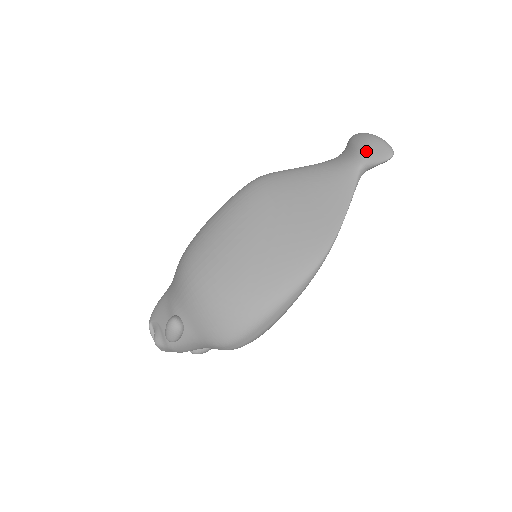
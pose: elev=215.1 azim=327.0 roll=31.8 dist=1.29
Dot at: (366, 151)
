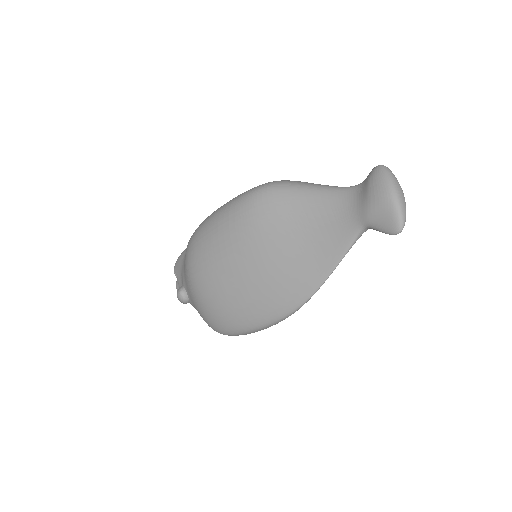
Dot at: (373, 212)
